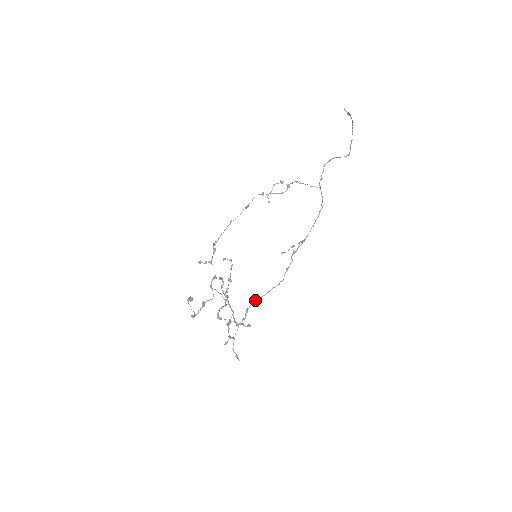
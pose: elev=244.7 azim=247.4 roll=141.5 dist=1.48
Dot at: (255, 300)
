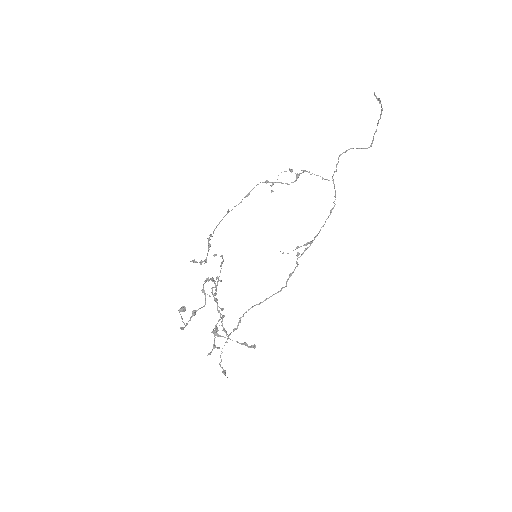
Dot at: occluded
